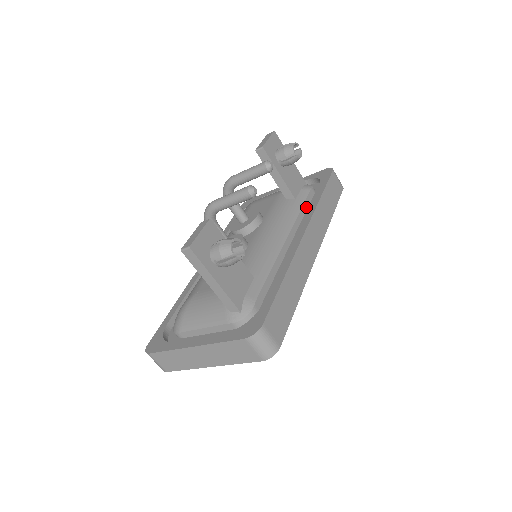
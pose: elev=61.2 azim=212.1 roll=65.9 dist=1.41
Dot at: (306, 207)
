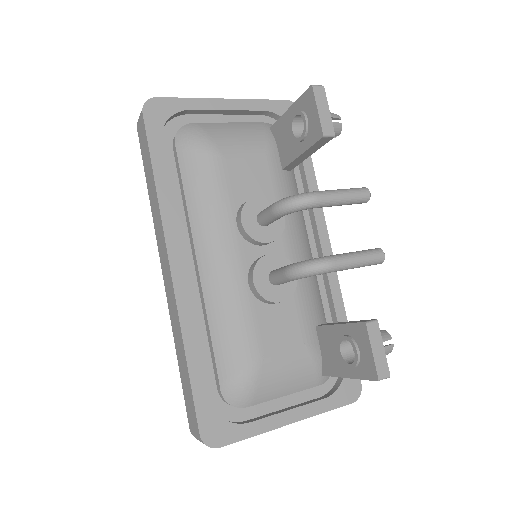
Dot at: occluded
